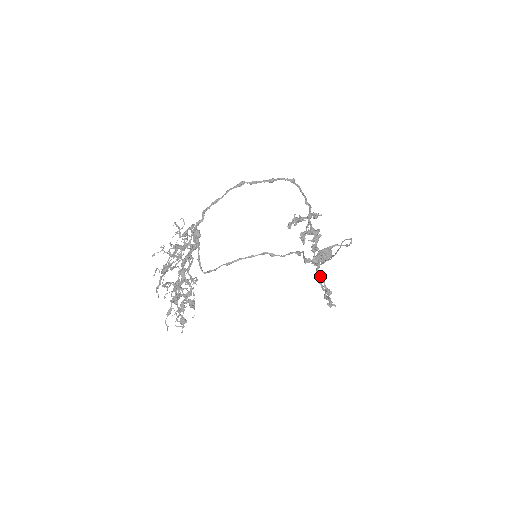
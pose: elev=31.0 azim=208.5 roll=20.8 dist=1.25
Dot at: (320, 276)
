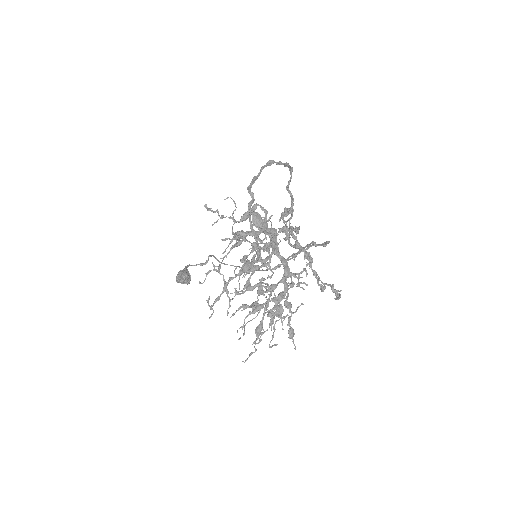
Dot at: (315, 272)
